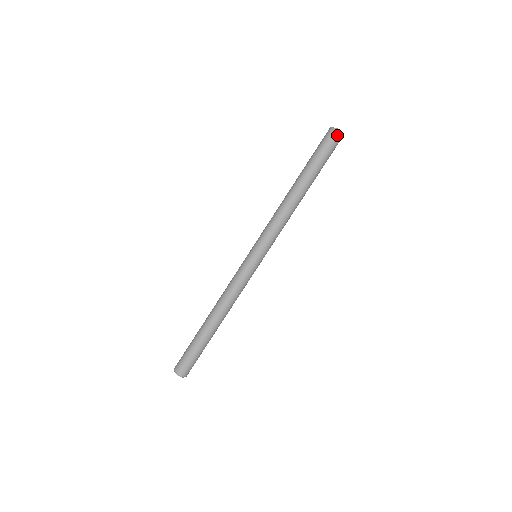
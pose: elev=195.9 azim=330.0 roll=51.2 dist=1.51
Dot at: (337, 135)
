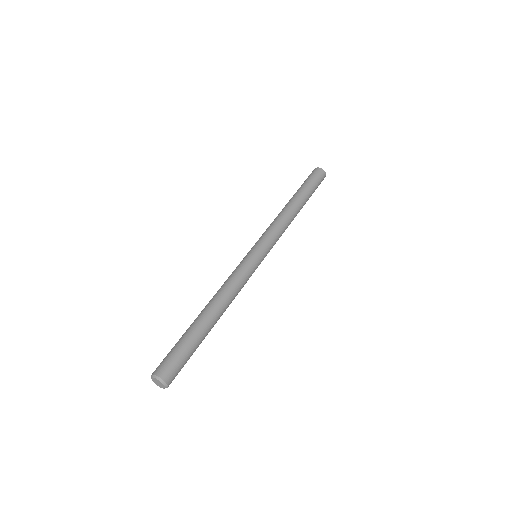
Dot at: (324, 176)
